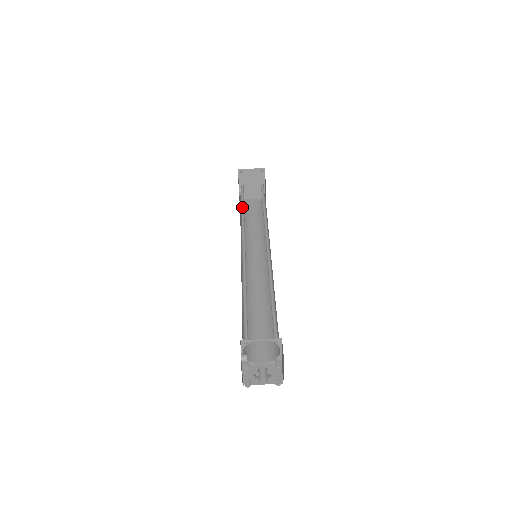
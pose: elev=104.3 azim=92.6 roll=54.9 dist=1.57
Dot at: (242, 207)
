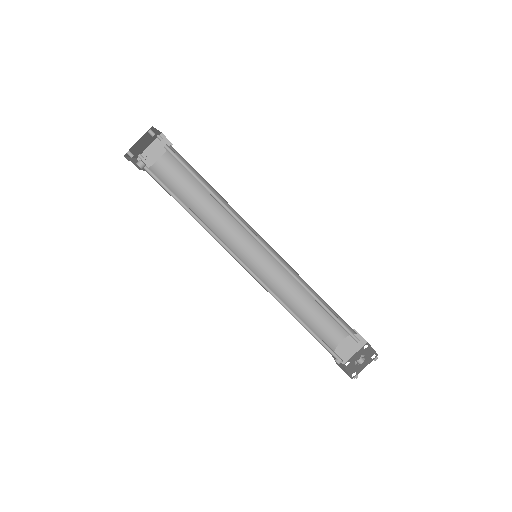
Dot at: (185, 208)
